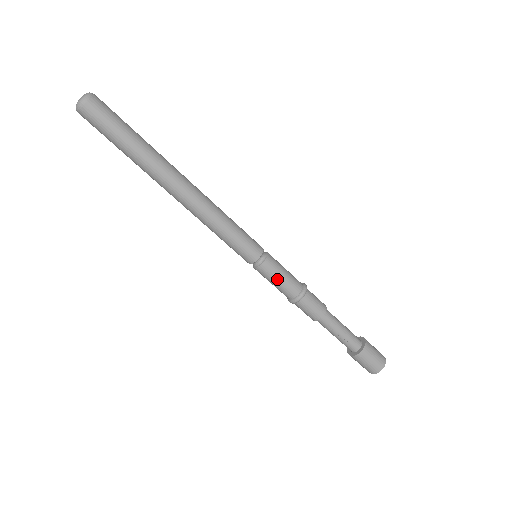
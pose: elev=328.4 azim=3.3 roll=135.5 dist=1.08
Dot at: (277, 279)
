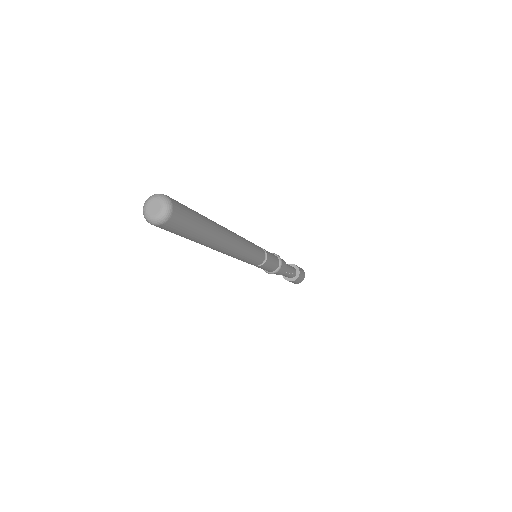
Dot at: (272, 263)
